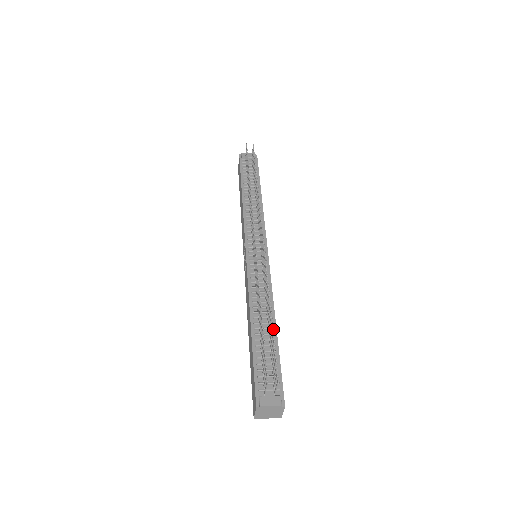
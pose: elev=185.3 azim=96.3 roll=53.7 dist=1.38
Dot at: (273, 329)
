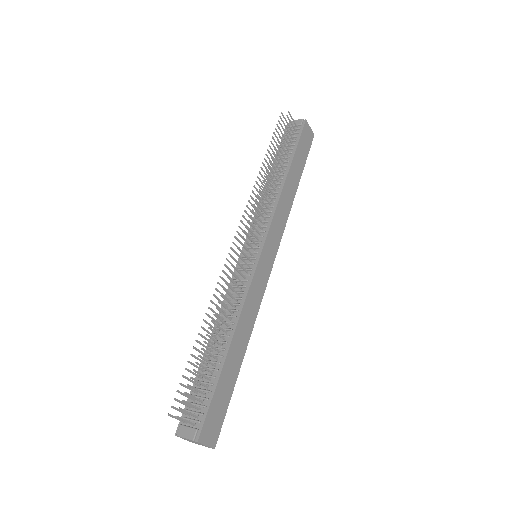
Dot at: (225, 350)
